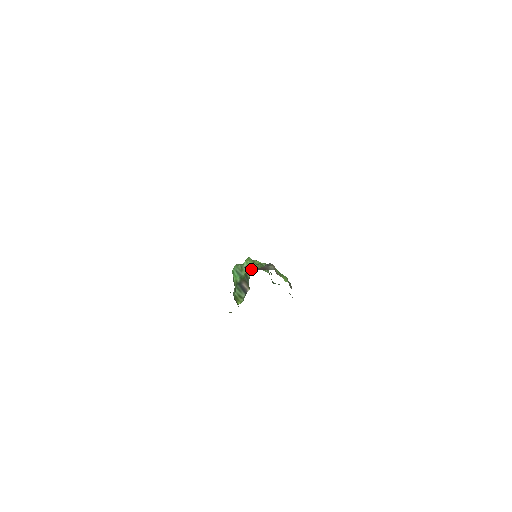
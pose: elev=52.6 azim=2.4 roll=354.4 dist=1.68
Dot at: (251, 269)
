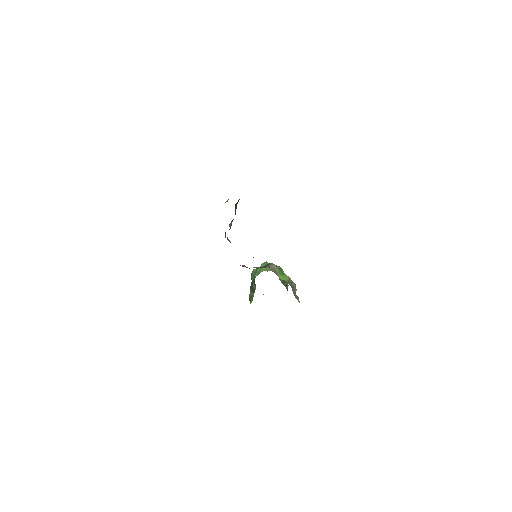
Dot at: occluded
